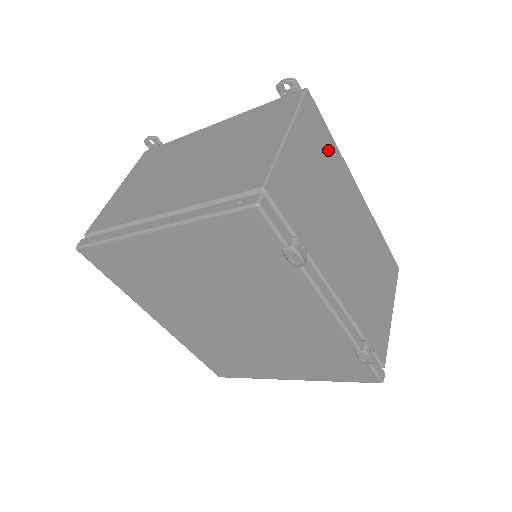
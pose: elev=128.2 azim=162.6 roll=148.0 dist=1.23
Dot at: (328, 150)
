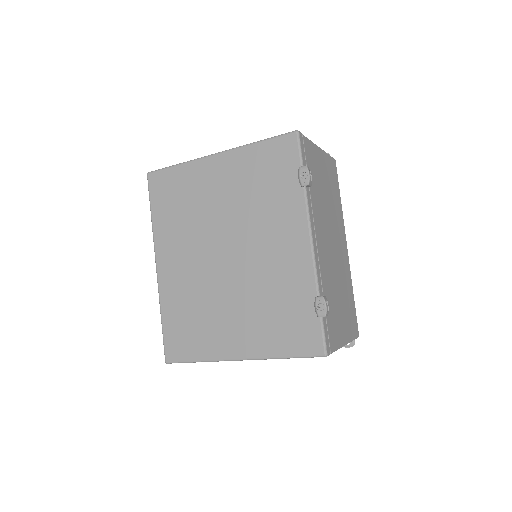
Dot at: (336, 195)
